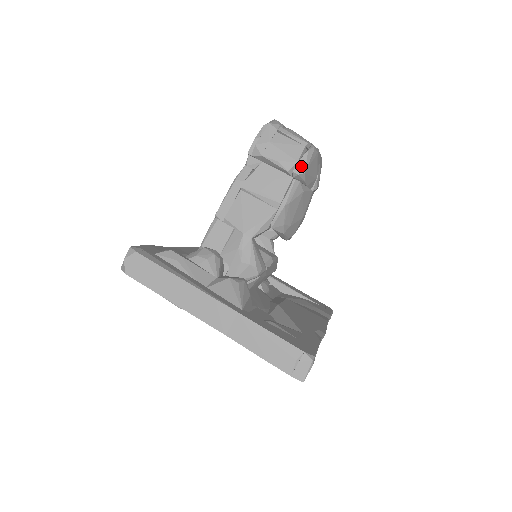
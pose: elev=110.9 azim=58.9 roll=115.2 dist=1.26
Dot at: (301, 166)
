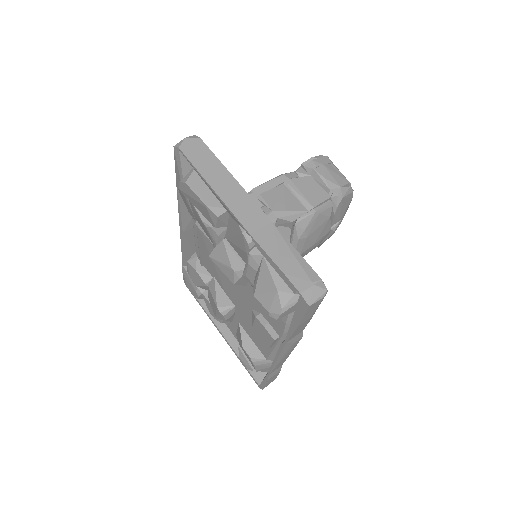
Dot at: (342, 192)
